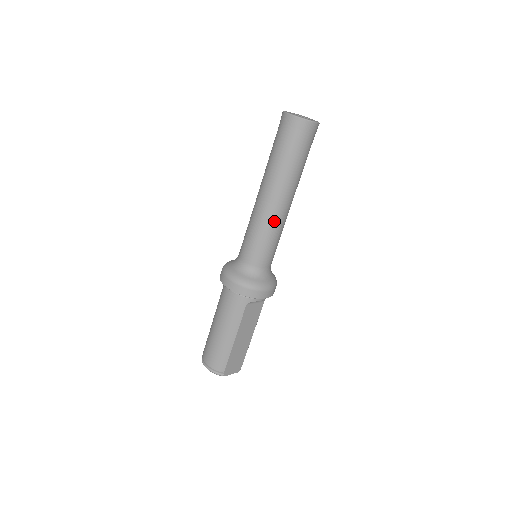
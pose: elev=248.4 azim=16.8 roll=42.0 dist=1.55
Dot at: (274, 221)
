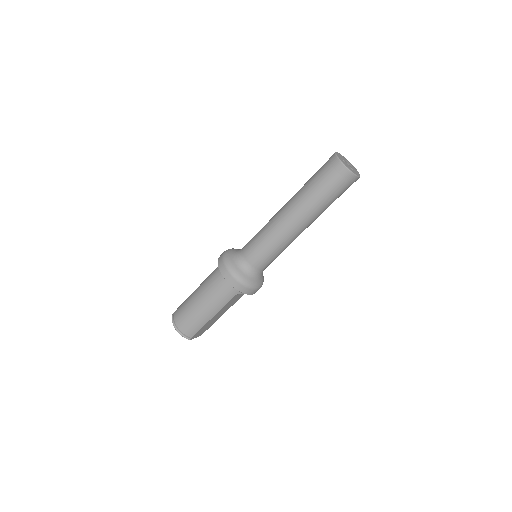
Dot at: (288, 240)
